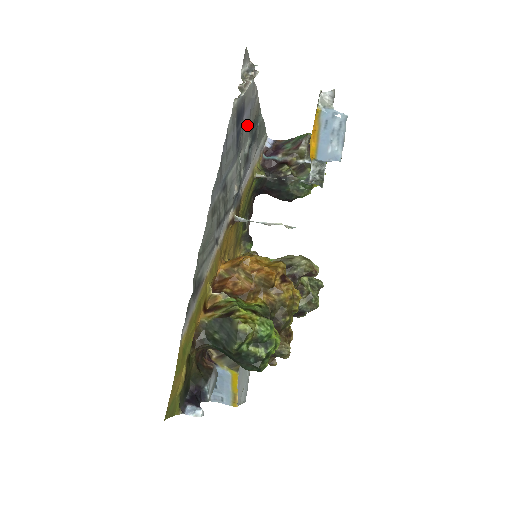
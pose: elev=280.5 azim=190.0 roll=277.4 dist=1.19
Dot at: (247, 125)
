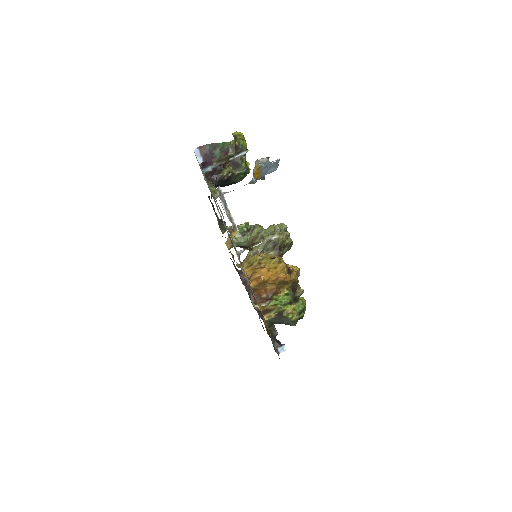
Dot at: occluded
